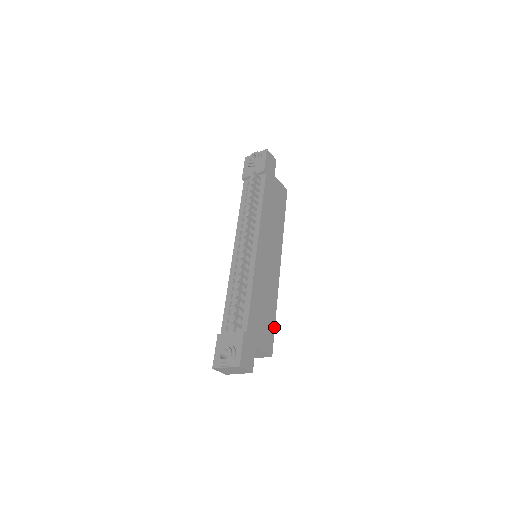
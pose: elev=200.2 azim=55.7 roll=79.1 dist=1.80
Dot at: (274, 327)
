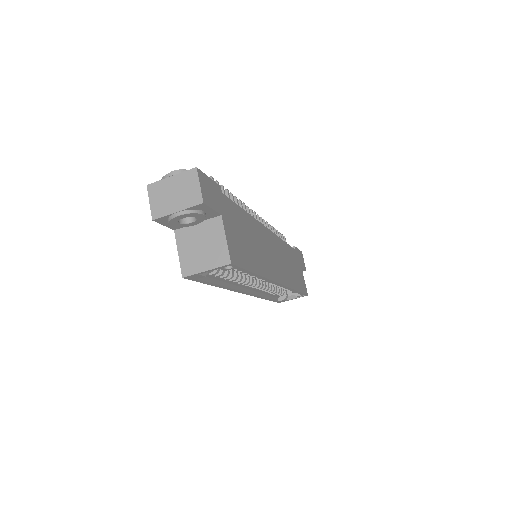
Dot at: (249, 269)
